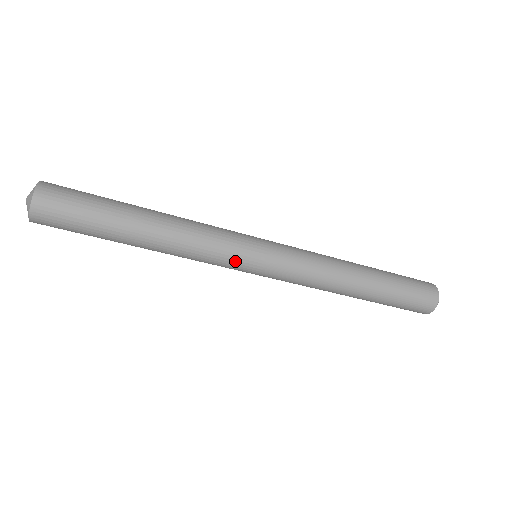
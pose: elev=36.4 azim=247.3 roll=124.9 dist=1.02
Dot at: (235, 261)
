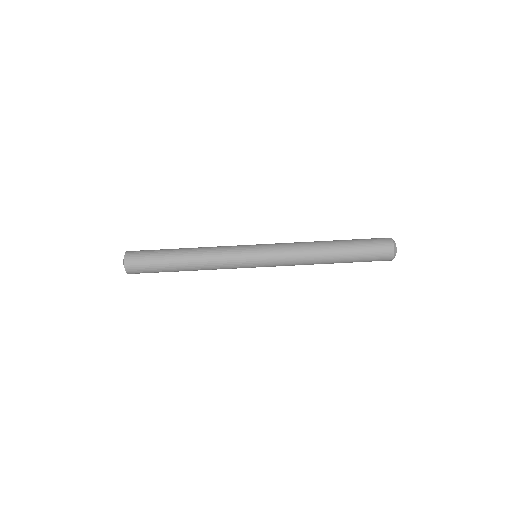
Dot at: (240, 258)
